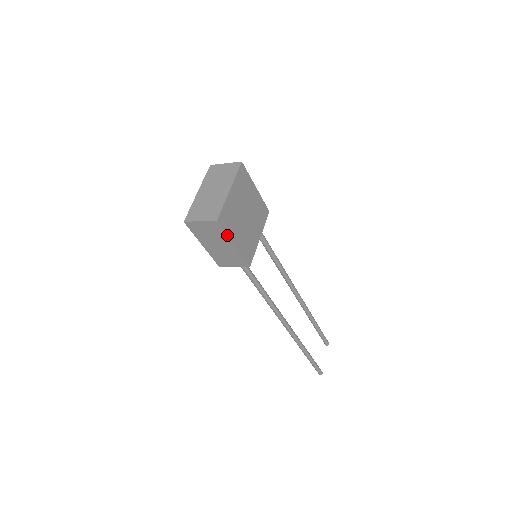
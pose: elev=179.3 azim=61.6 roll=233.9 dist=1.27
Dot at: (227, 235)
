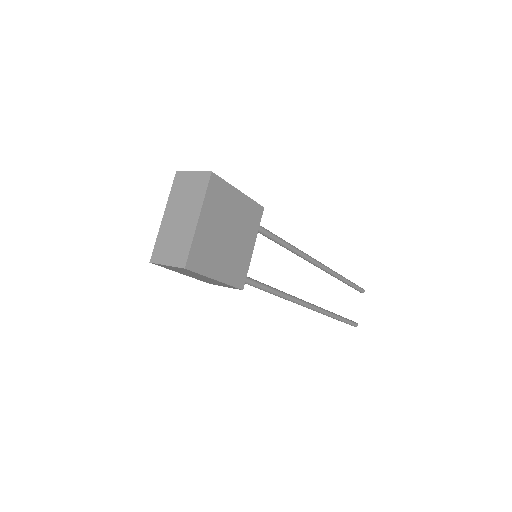
Dot at: (203, 275)
